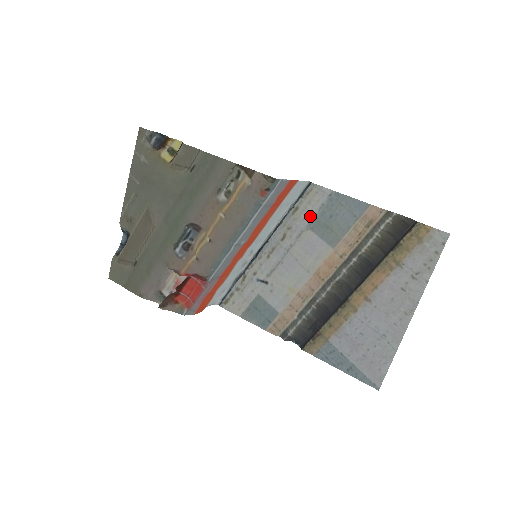
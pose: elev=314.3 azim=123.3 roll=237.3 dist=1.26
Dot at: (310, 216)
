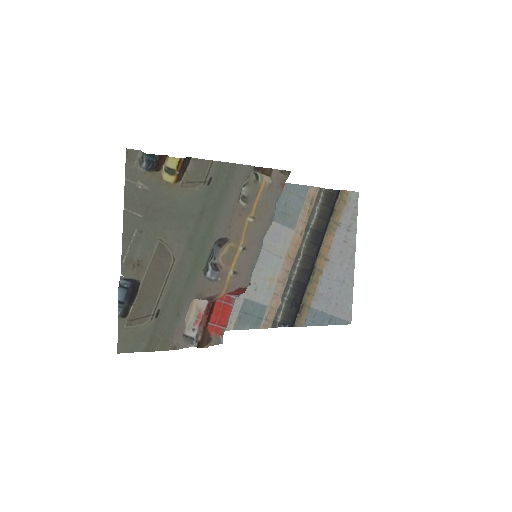
Dot at: occluded
